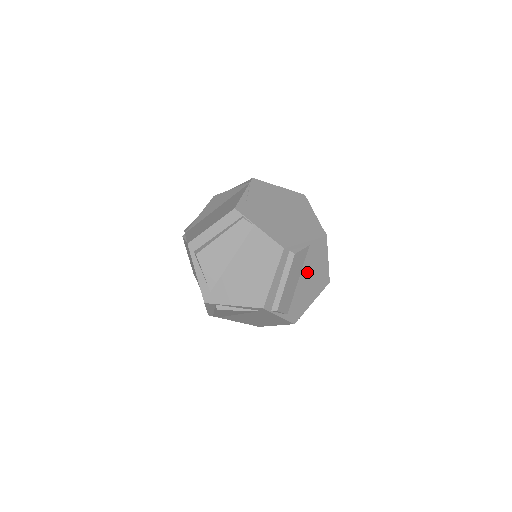
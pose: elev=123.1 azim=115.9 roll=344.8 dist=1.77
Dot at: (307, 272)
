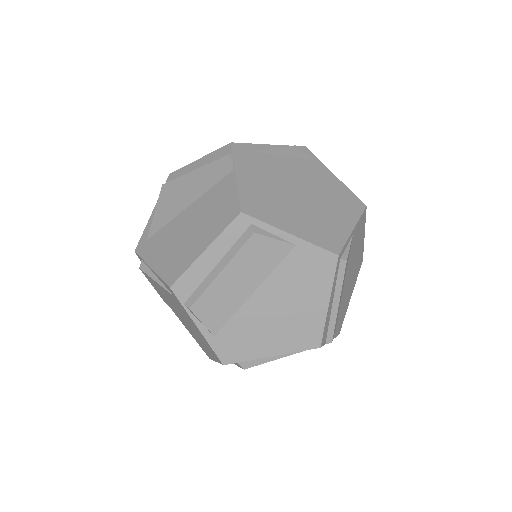
Dot at: (277, 291)
